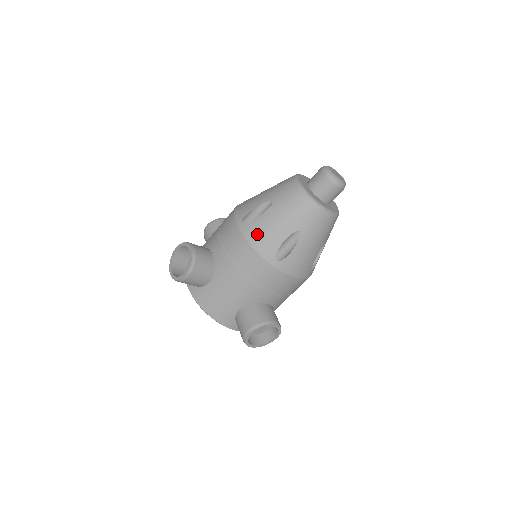
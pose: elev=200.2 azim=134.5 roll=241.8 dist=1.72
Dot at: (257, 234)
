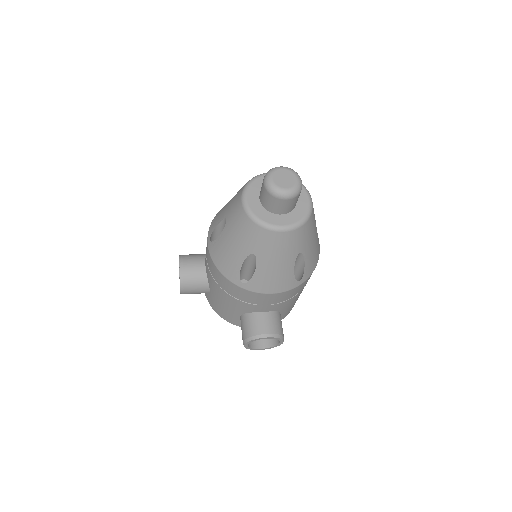
Dot at: (219, 257)
